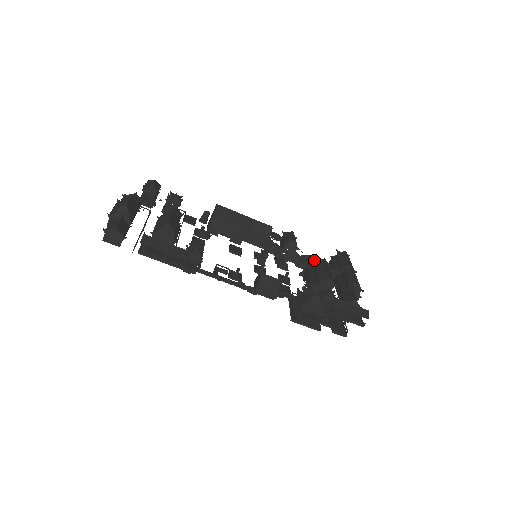
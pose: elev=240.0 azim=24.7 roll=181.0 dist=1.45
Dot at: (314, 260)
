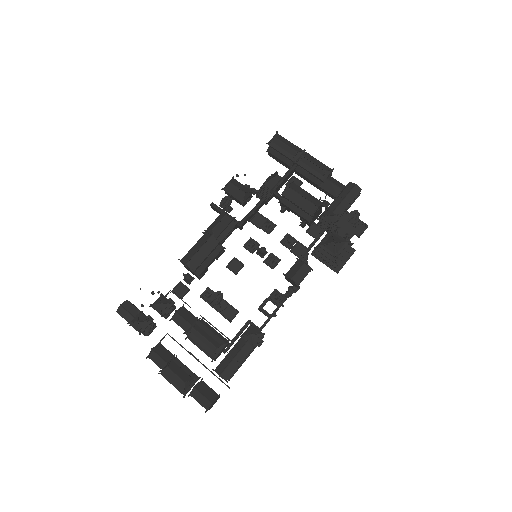
Dot at: occluded
